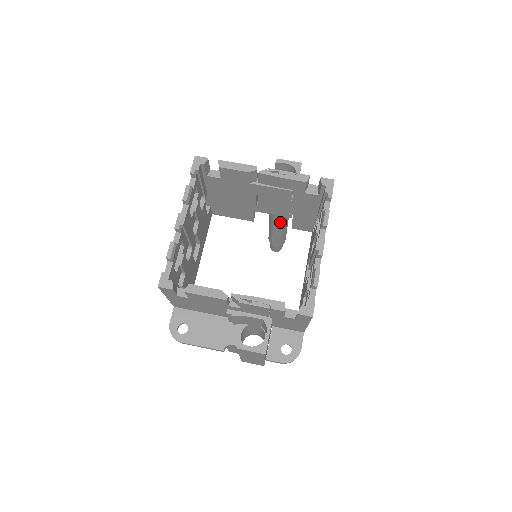
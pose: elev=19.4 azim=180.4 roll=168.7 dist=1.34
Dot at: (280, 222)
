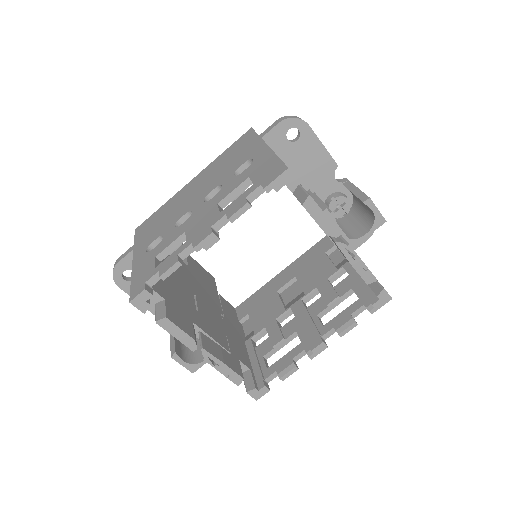
Dot at: occluded
